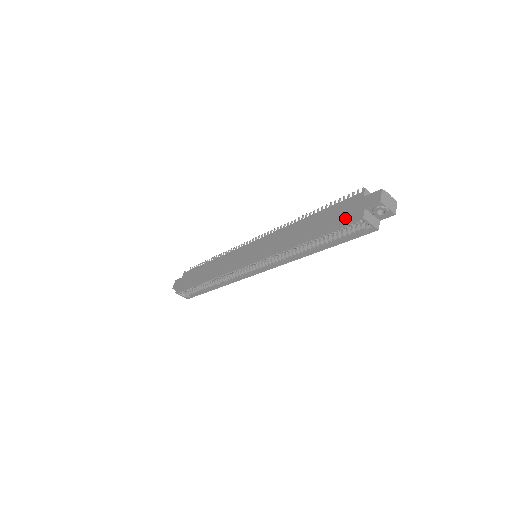
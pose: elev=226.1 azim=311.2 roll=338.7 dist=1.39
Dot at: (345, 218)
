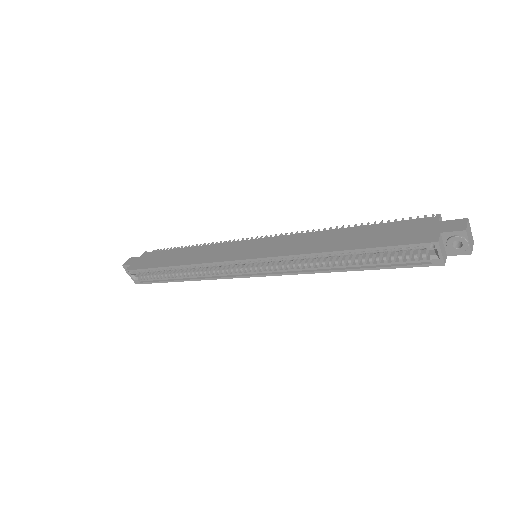
Dot at: (409, 237)
